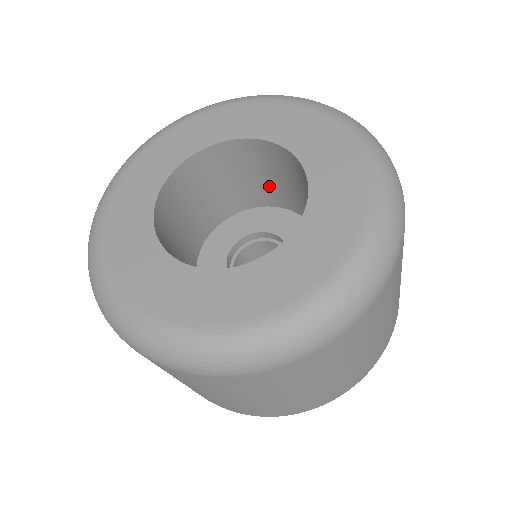
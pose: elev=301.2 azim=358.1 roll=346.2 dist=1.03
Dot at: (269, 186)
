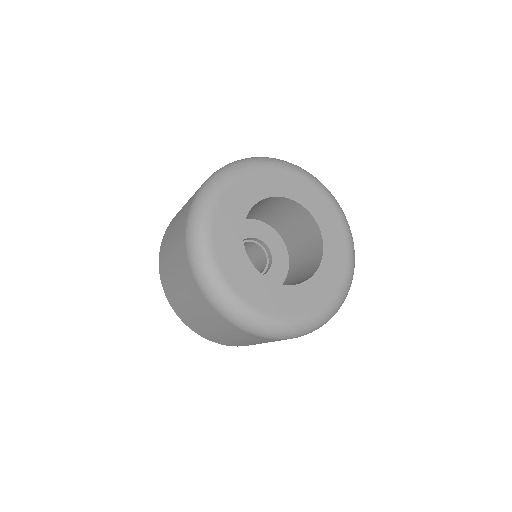
Dot at: (298, 243)
